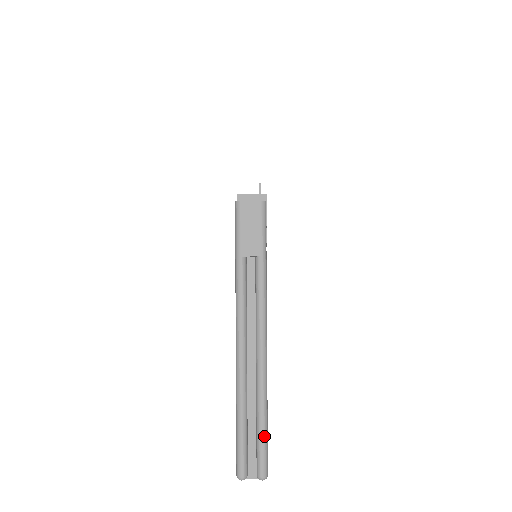
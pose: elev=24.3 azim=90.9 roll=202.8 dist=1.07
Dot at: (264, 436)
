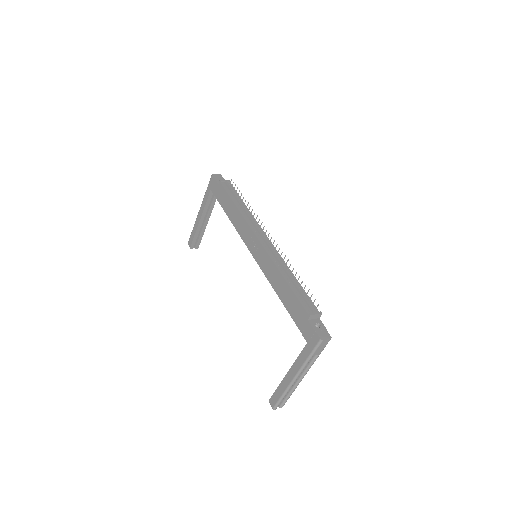
Dot at: occluded
